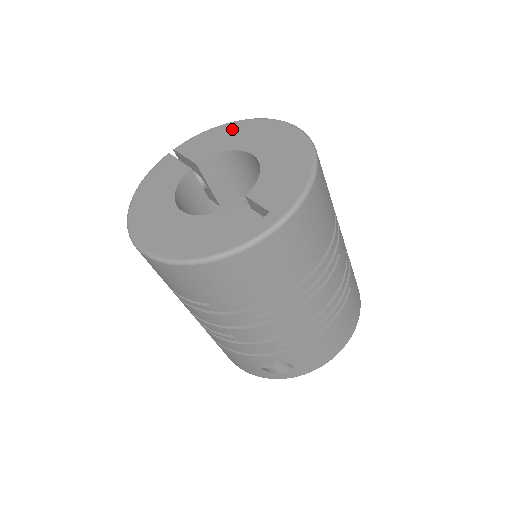
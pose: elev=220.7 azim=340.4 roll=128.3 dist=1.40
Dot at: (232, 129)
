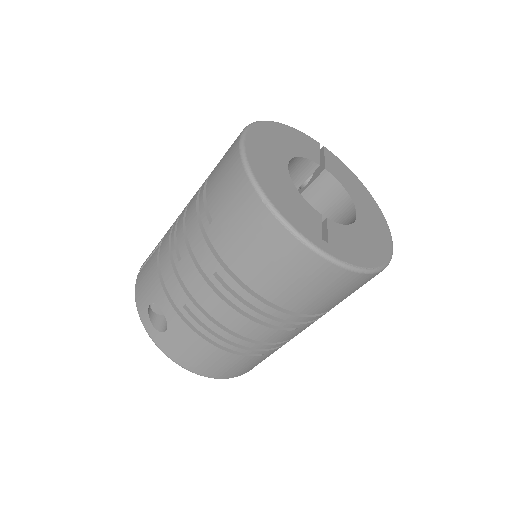
Dot at: (363, 191)
